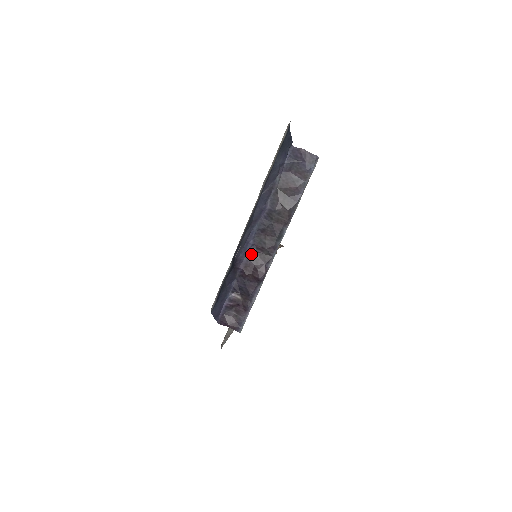
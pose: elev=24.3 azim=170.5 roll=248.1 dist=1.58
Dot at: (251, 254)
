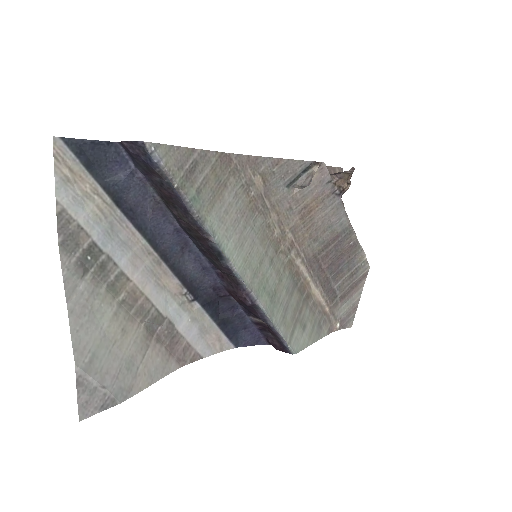
Dot at: (221, 277)
